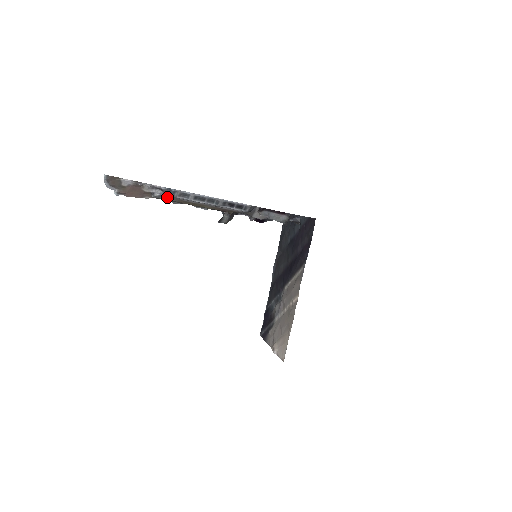
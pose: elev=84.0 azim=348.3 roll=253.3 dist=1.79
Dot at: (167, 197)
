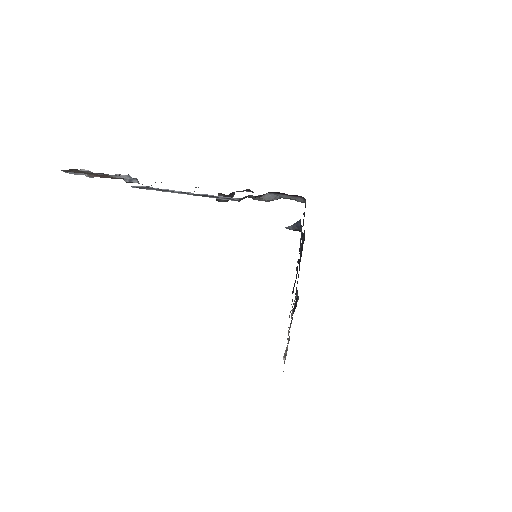
Dot at: (139, 183)
